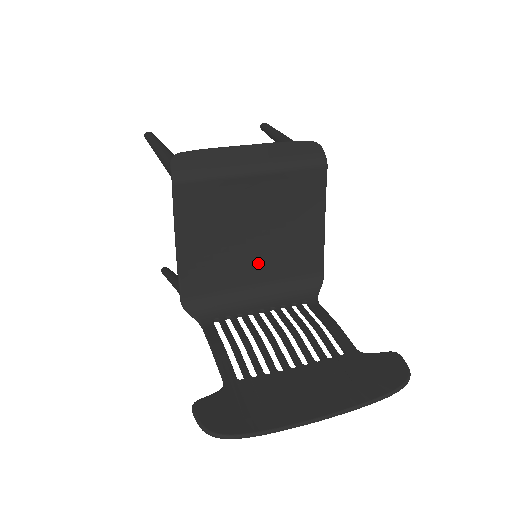
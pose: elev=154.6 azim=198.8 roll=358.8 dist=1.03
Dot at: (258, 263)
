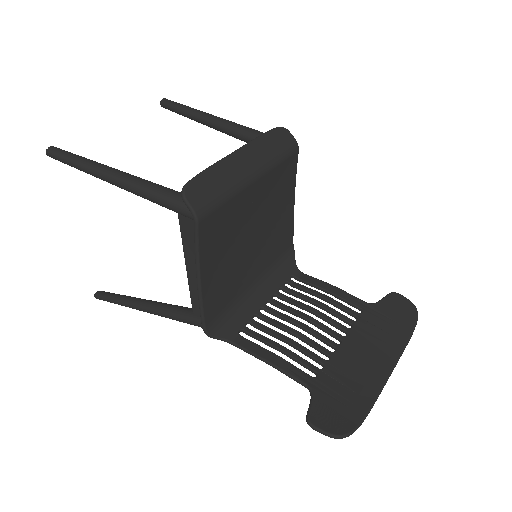
Dot at: (254, 261)
